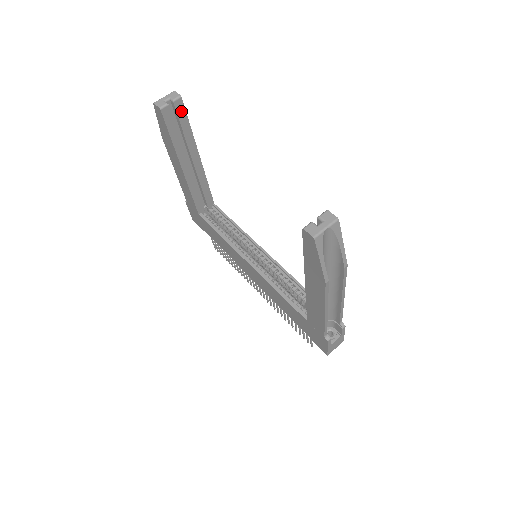
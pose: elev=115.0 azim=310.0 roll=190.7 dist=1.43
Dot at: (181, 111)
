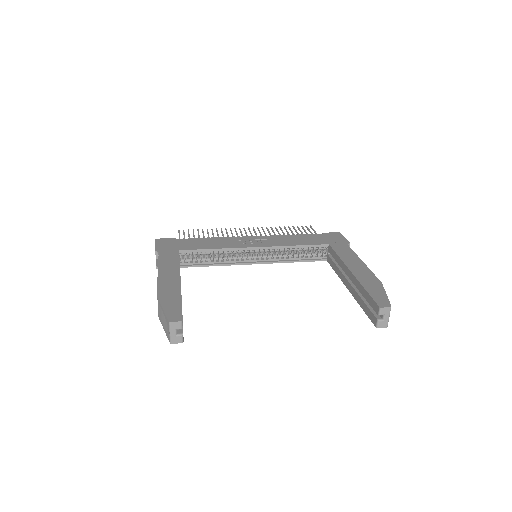
Dot at: occluded
